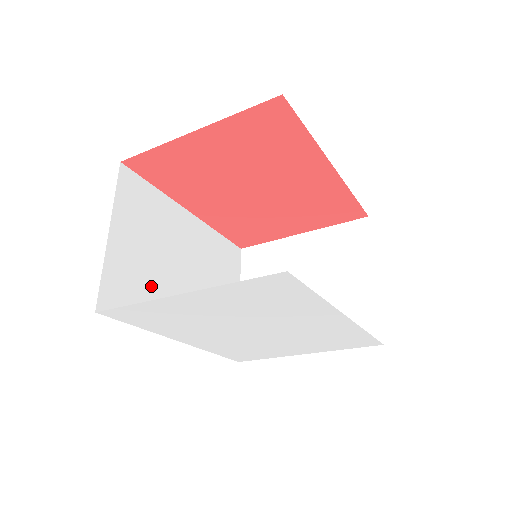
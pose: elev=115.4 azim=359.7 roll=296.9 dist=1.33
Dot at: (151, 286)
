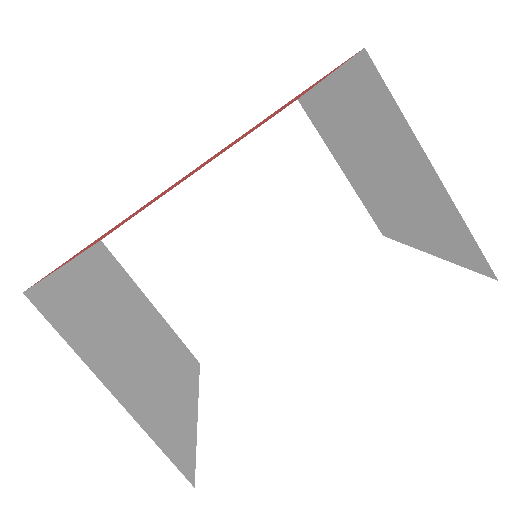
Dot at: (223, 294)
